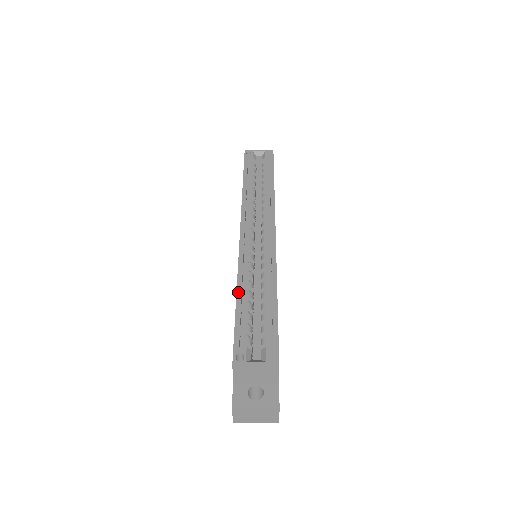
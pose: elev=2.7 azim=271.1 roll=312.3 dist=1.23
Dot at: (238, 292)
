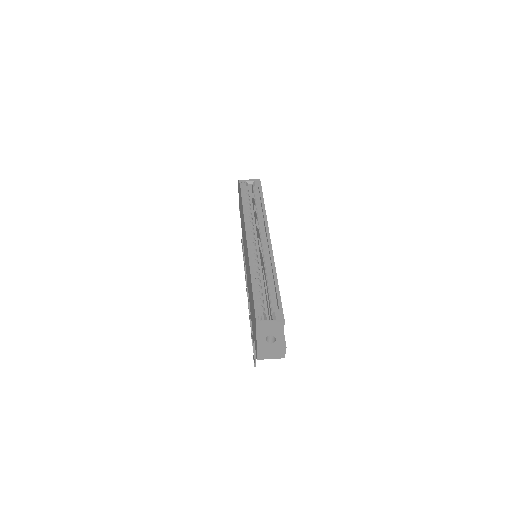
Dot at: (252, 279)
